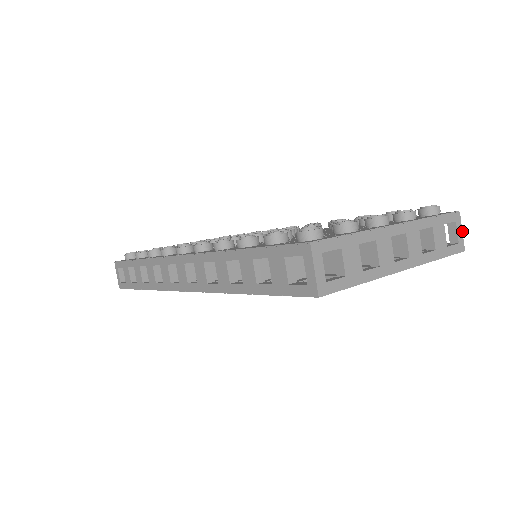
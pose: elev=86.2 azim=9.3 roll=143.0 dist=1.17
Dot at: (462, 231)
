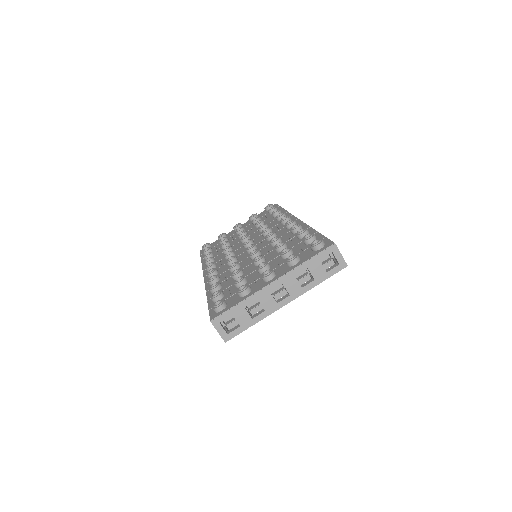
Dot at: (341, 255)
